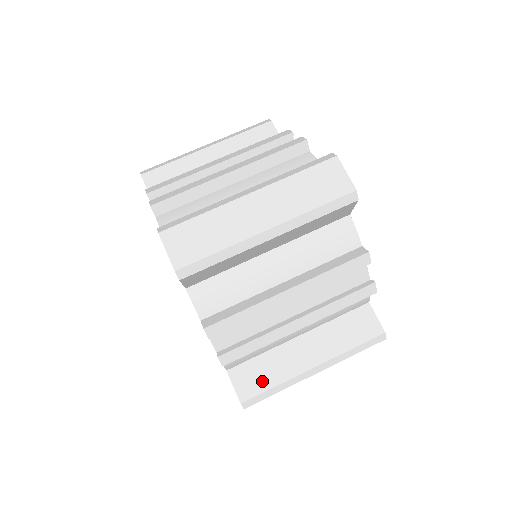
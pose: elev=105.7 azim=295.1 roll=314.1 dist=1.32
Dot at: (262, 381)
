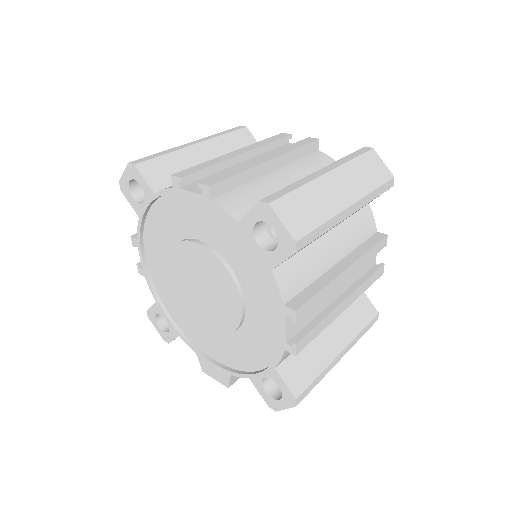
Dot at: occluded
